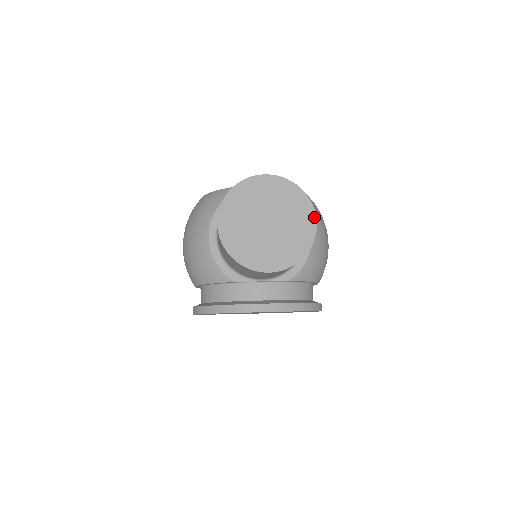
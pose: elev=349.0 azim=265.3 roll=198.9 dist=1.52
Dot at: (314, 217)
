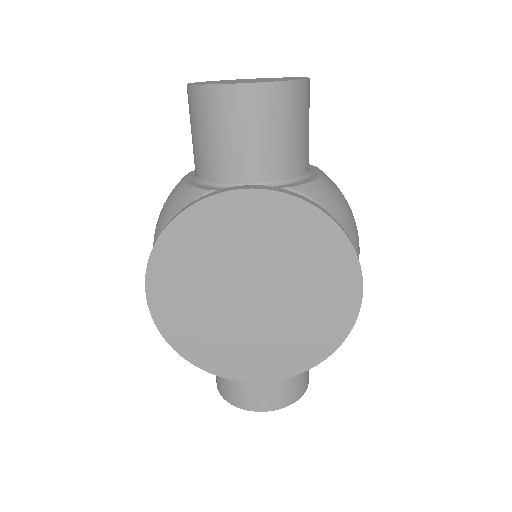
Dot at: occluded
